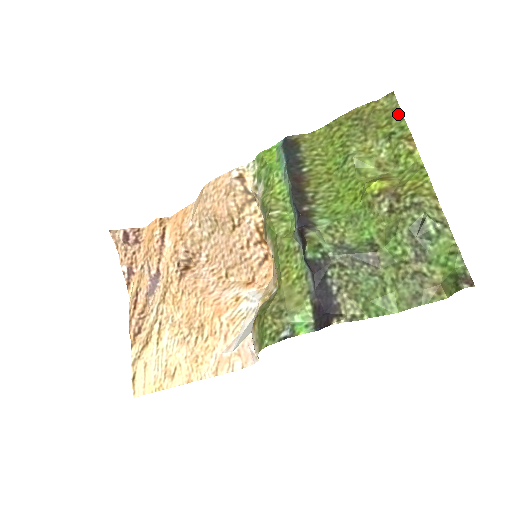
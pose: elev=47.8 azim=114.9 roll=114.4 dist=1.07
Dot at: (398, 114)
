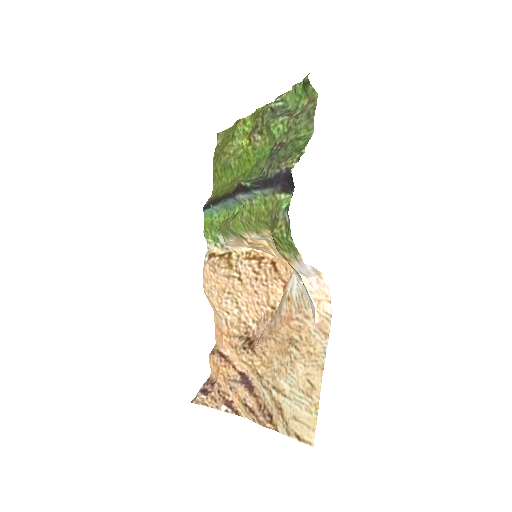
Dot at: (227, 131)
